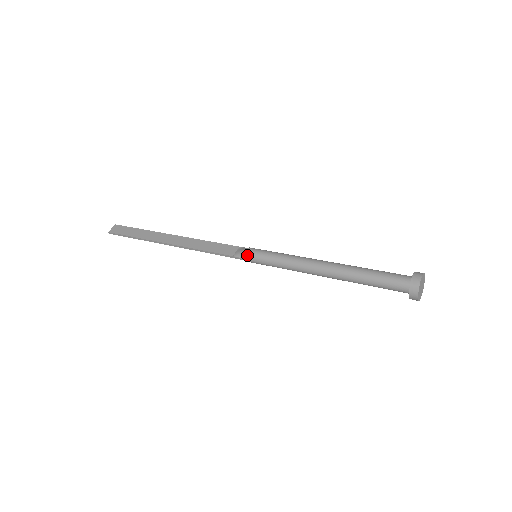
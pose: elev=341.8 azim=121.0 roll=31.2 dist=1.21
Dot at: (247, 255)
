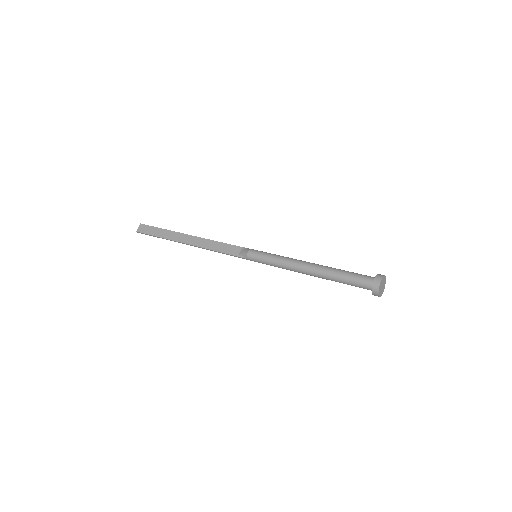
Dot at: (249, 257)
